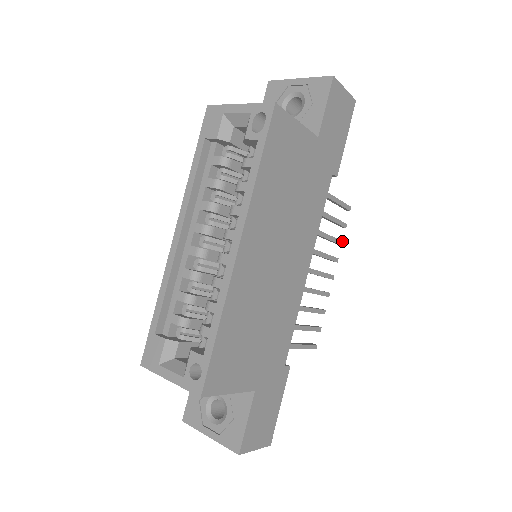
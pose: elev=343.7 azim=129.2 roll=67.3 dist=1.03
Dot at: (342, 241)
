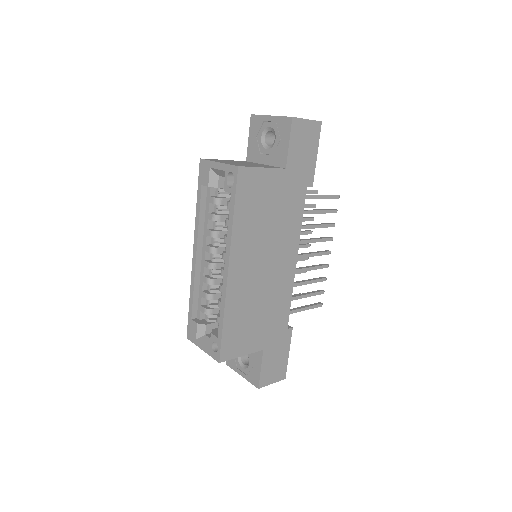
Dot at: (334, 224)
